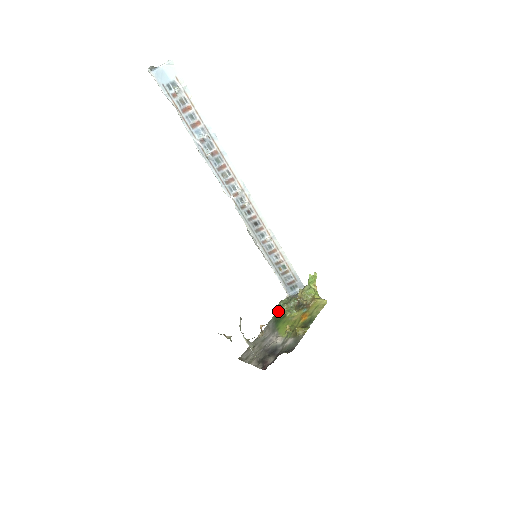
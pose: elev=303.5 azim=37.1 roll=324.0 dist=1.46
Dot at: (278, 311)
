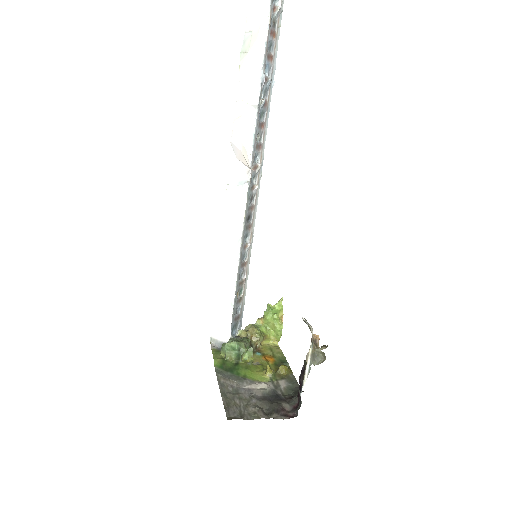
Dot at: (219, 359)
